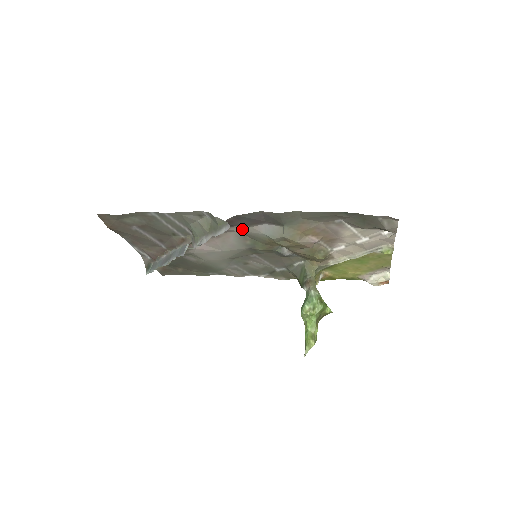
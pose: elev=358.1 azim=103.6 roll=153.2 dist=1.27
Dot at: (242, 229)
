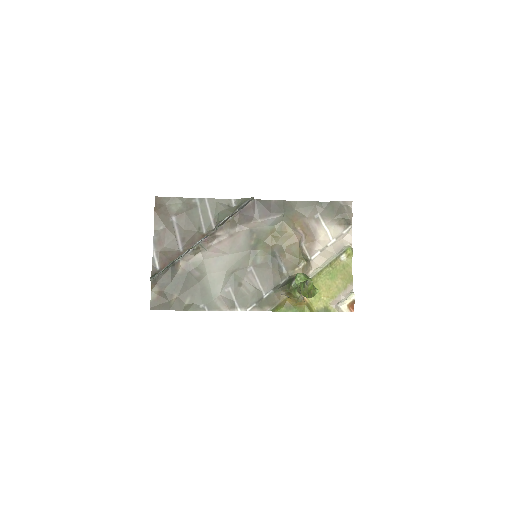
Dot at: (252, 226)
